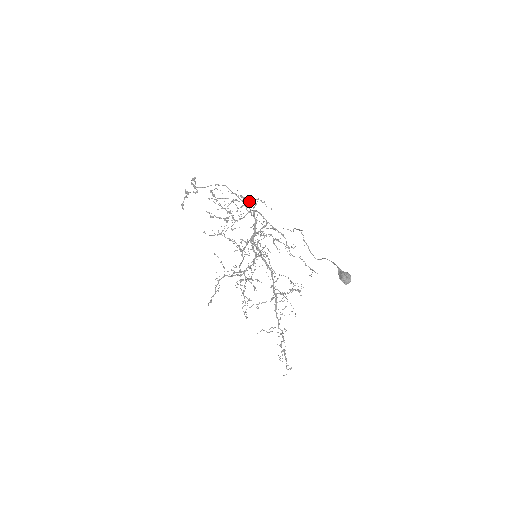
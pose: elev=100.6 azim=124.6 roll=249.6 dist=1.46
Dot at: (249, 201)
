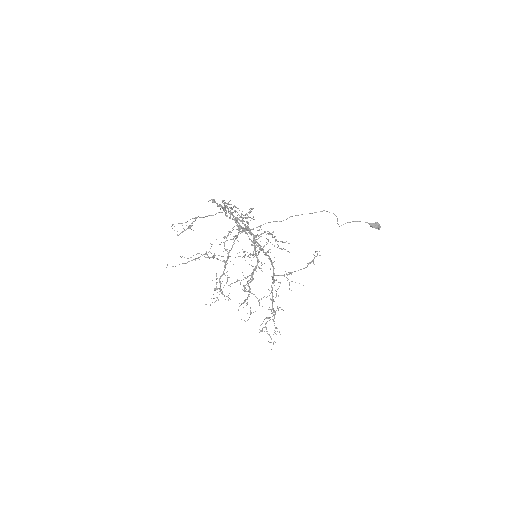
Dot at: occluded
